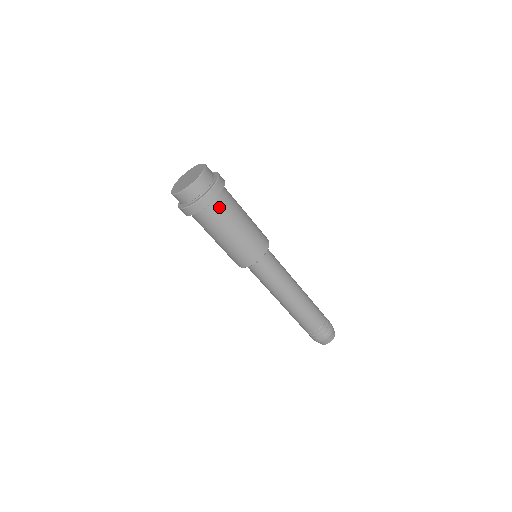
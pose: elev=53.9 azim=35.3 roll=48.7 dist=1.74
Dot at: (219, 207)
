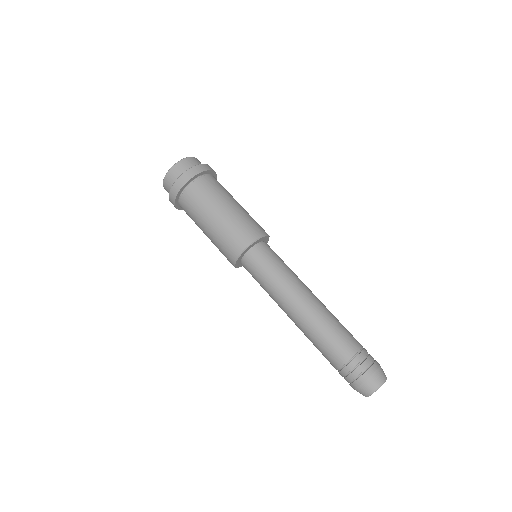
Dot at: (193, 194)
